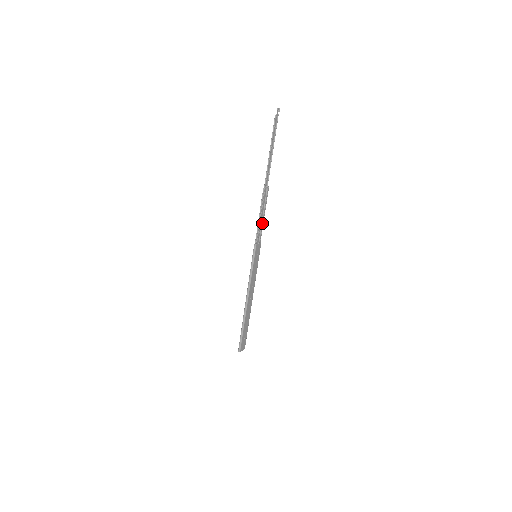
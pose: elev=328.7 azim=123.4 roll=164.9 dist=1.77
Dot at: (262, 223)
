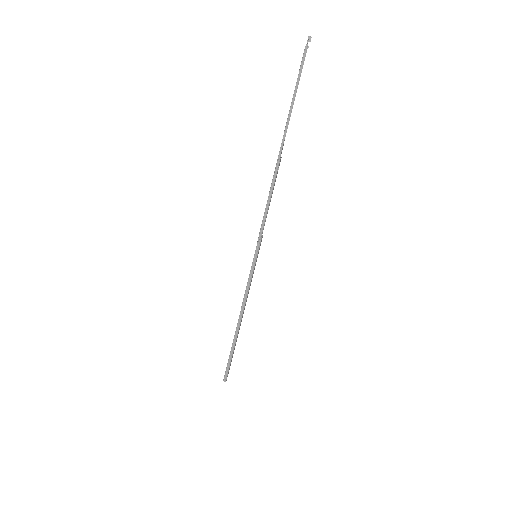
Dot at: occluded
